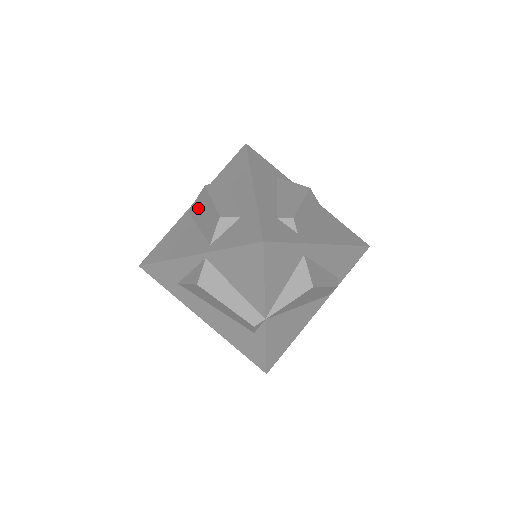
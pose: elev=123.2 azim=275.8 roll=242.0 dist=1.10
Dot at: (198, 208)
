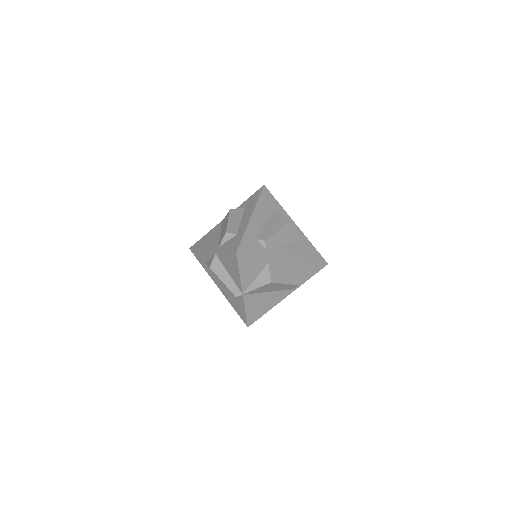
Dot at: (224, 222)
